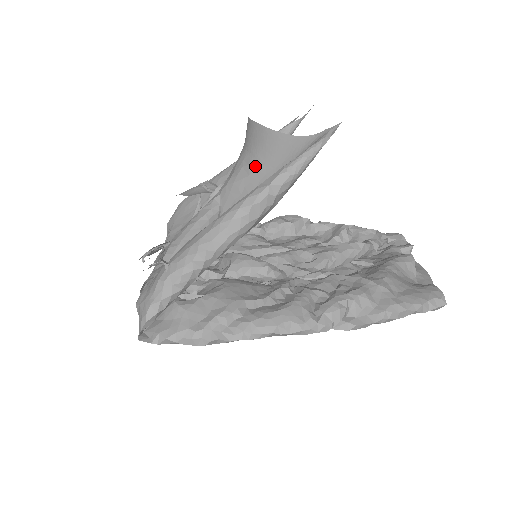
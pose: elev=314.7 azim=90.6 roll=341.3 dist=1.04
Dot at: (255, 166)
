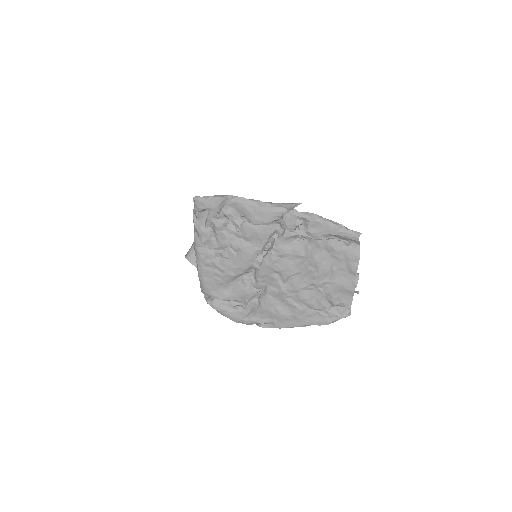
Dot at: occluded
